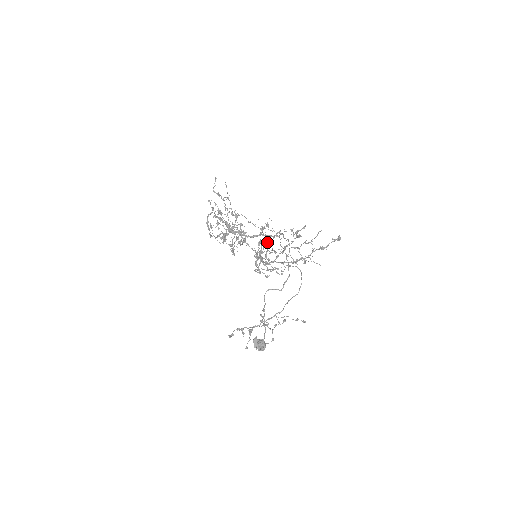
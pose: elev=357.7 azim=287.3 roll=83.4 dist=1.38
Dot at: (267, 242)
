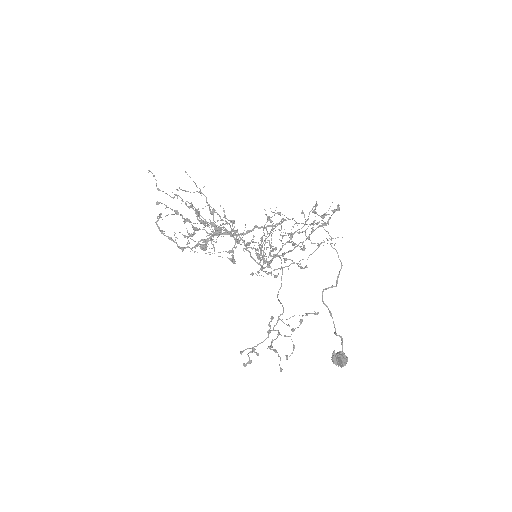
Dot at: occluded
